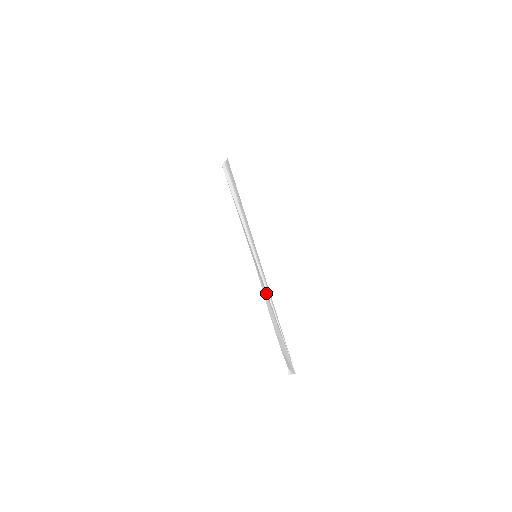
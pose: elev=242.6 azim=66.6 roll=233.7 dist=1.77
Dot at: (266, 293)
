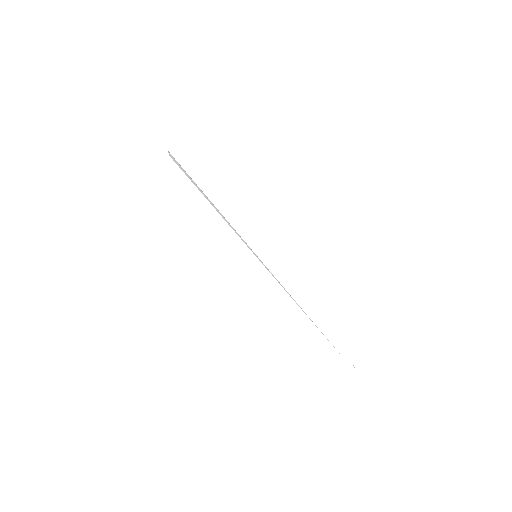
Dot at: occluded
